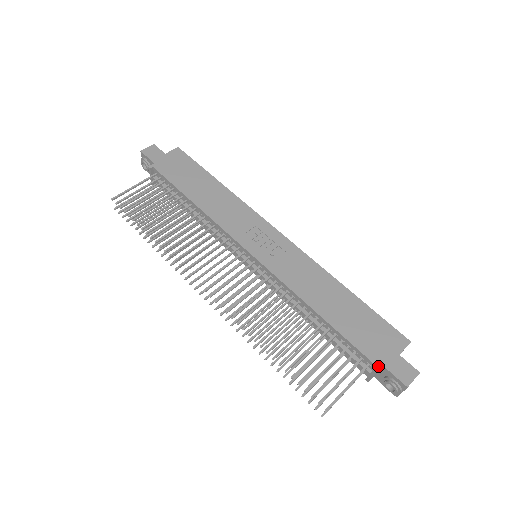
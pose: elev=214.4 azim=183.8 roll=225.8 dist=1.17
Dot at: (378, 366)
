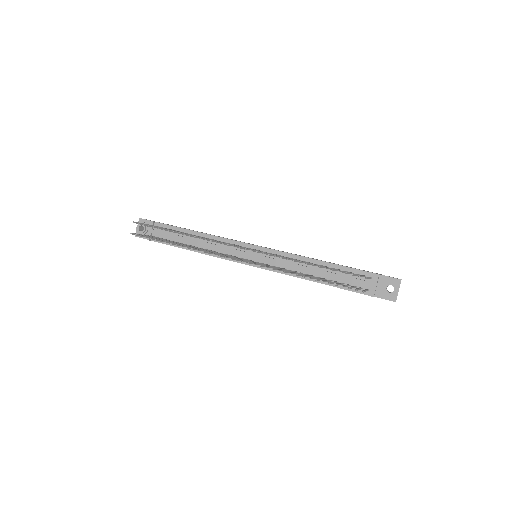
Dot at: (377, 274)
